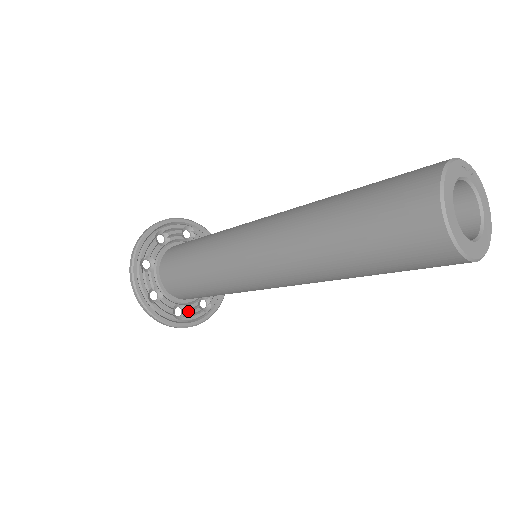
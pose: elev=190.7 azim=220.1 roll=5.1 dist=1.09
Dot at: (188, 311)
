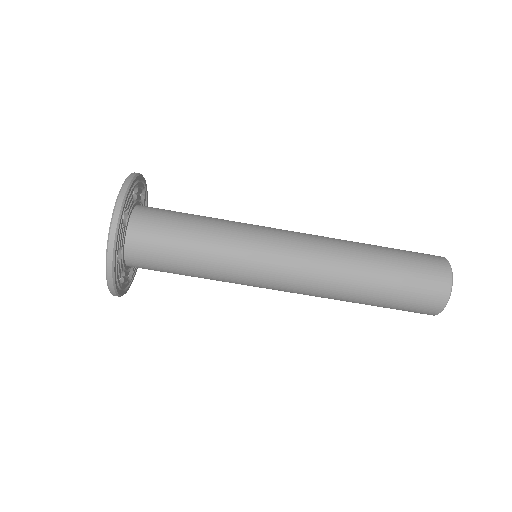
Dot at: (123, 229)
